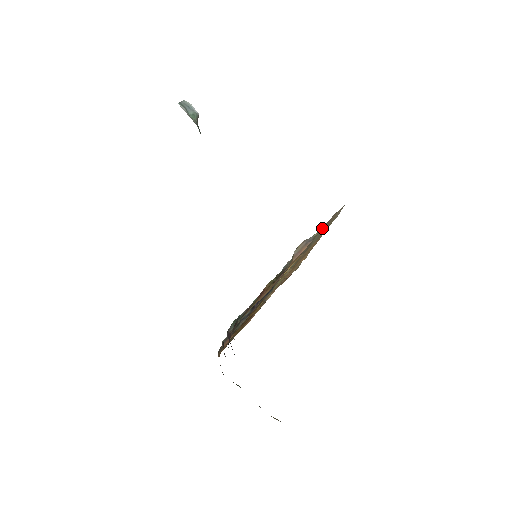
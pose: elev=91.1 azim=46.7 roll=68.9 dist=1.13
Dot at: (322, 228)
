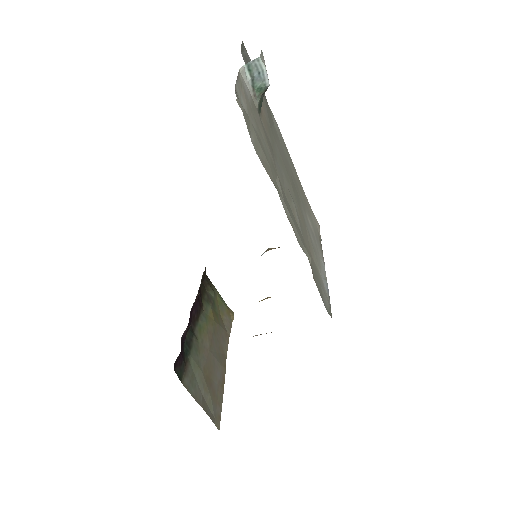
Dot at: occluded
